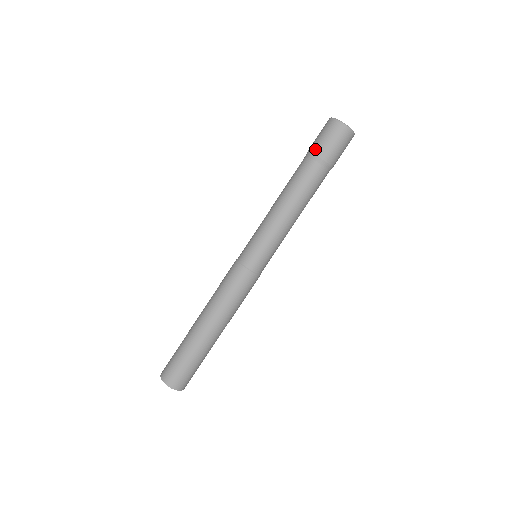
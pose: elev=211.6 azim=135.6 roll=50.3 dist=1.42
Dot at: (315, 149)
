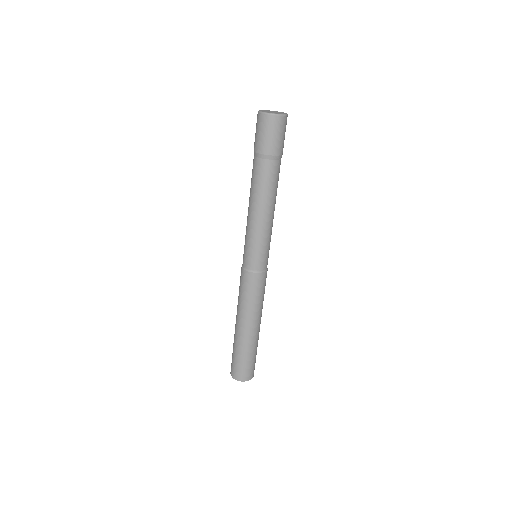
Dot at: (254, 147)
